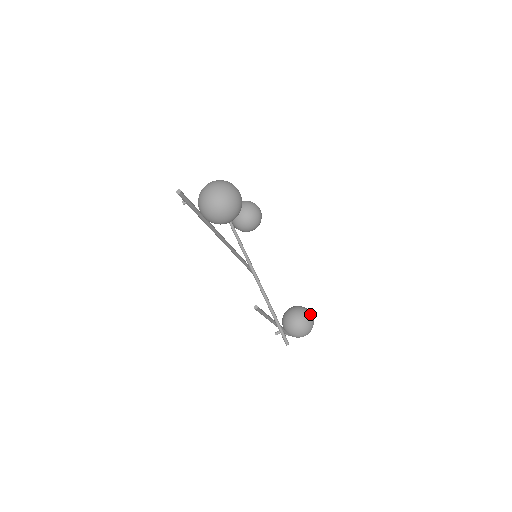
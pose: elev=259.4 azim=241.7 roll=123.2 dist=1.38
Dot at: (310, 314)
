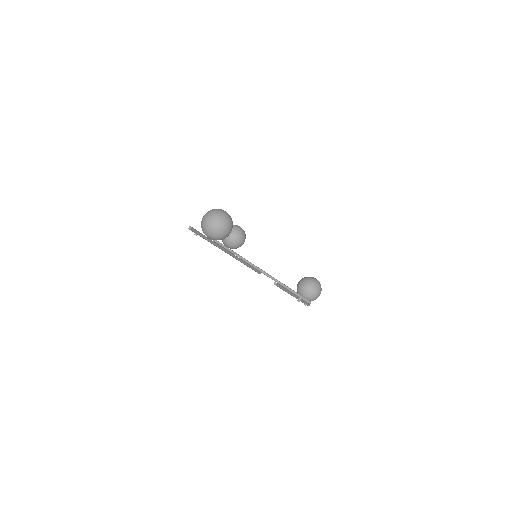
Dot at: (314, 279)
